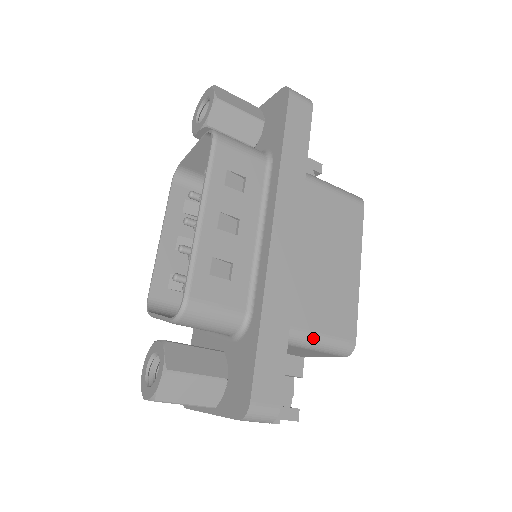
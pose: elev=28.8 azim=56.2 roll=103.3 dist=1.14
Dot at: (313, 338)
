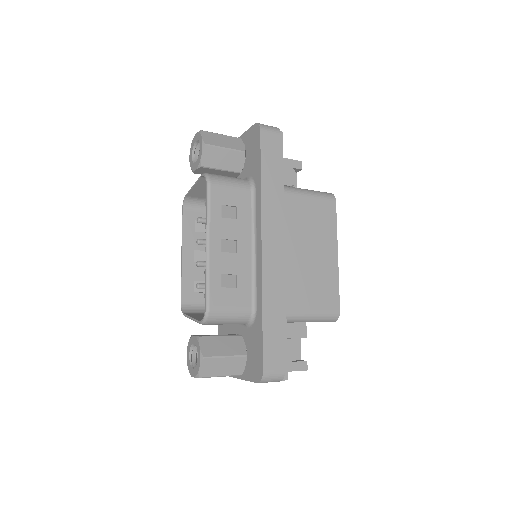
Dot at: (305, 315)
